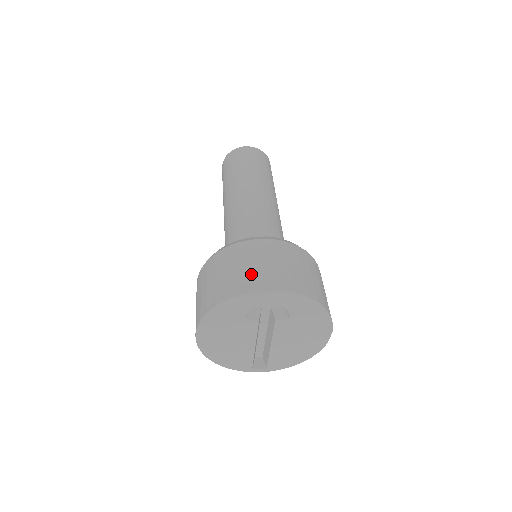
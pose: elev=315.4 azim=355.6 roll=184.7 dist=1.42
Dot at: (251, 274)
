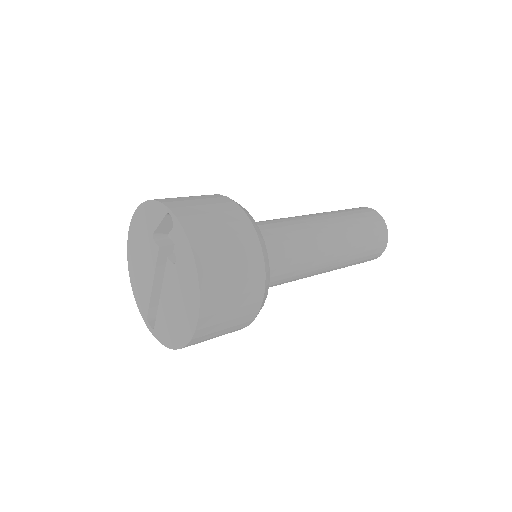
Dot at: (183, 200)
